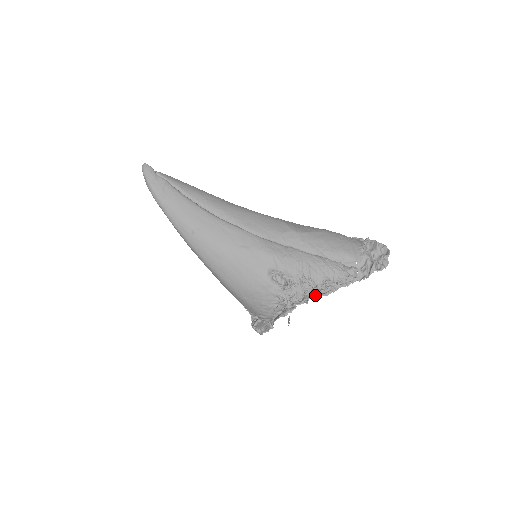
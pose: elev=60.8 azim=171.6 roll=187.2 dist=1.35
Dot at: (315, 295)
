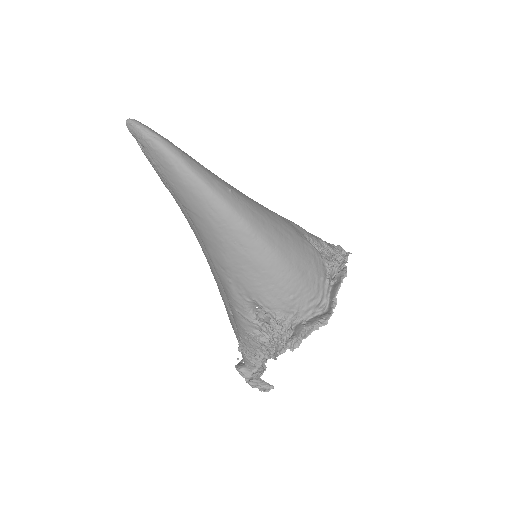
Dot at: (348, 253)
